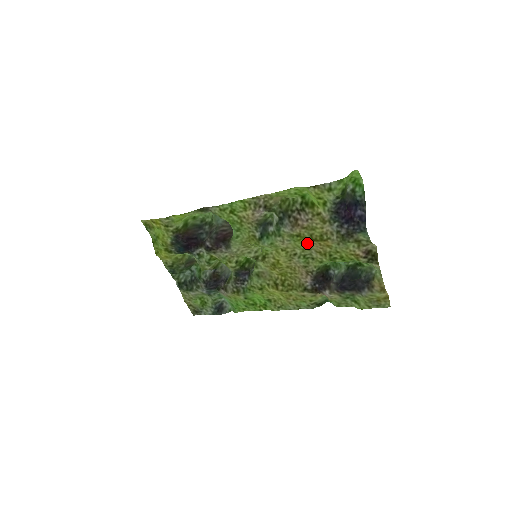
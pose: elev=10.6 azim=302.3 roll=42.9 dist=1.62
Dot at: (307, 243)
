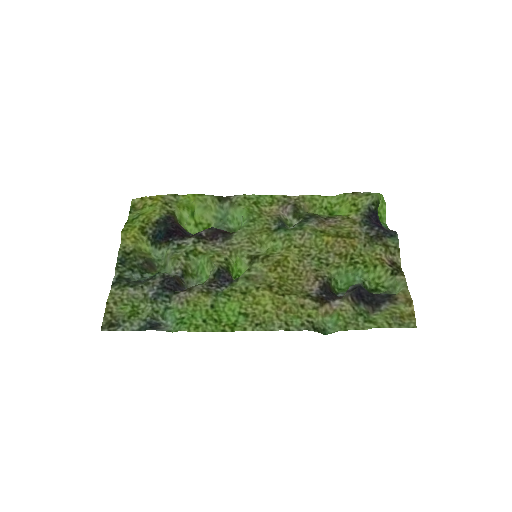
Dot at: (329, 241)
